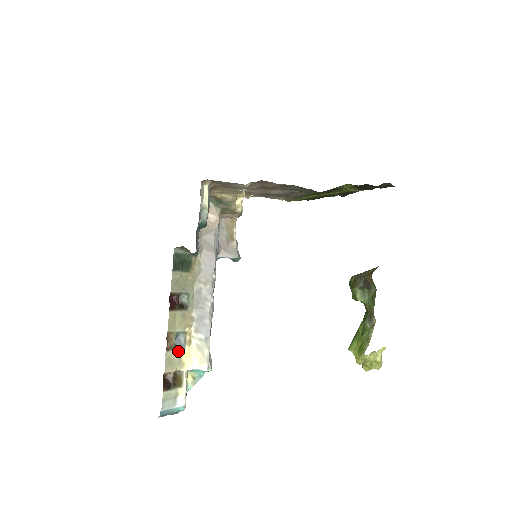
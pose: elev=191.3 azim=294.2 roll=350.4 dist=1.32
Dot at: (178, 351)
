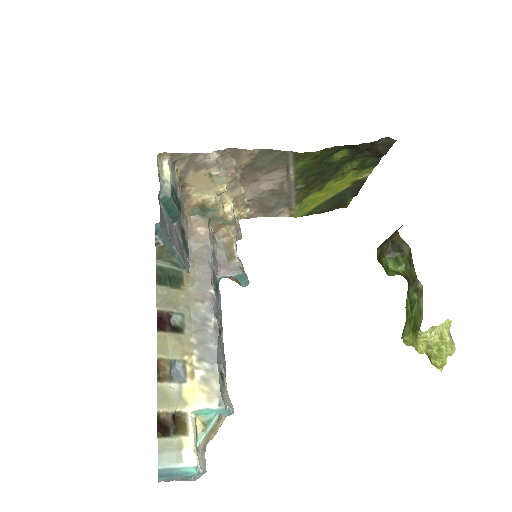
Dot at: (176, 384)
